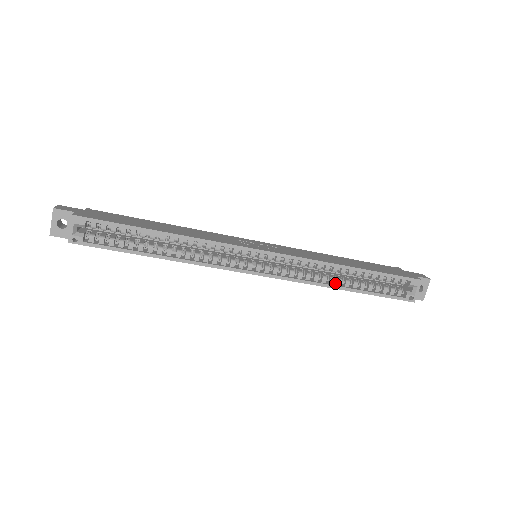
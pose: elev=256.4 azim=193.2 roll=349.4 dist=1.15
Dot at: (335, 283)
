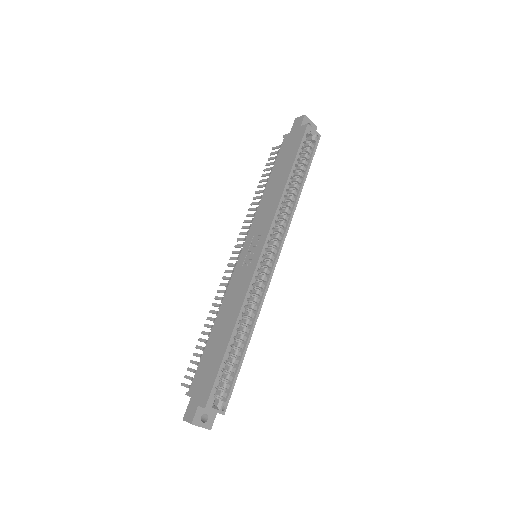
Dot at: (293, 196)
